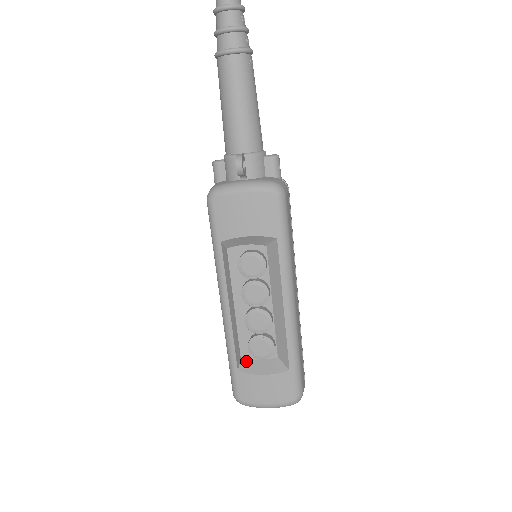
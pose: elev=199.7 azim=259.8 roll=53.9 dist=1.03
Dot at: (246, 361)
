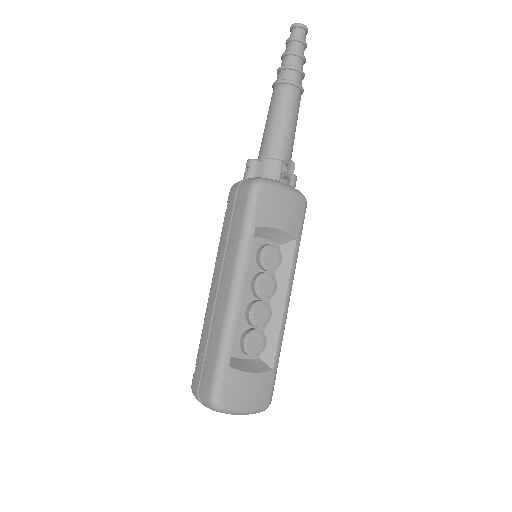
Dot at: (233, 358)
